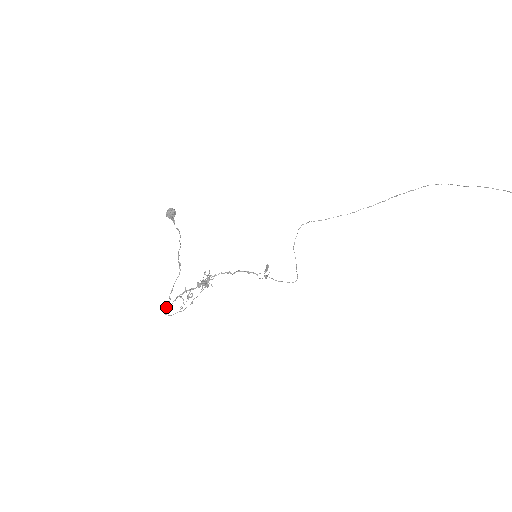
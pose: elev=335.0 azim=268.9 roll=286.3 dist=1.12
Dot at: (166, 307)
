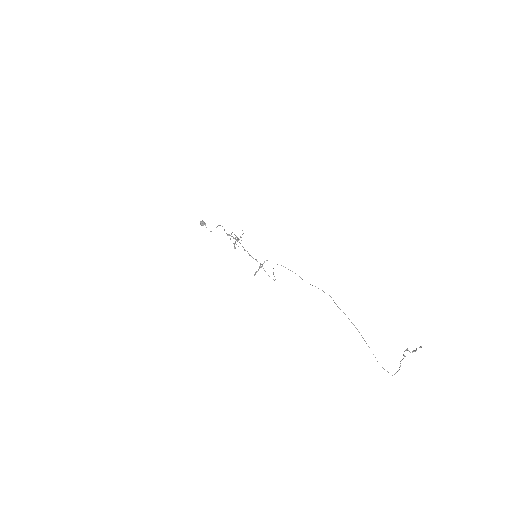
Dot at: (224, 230)
